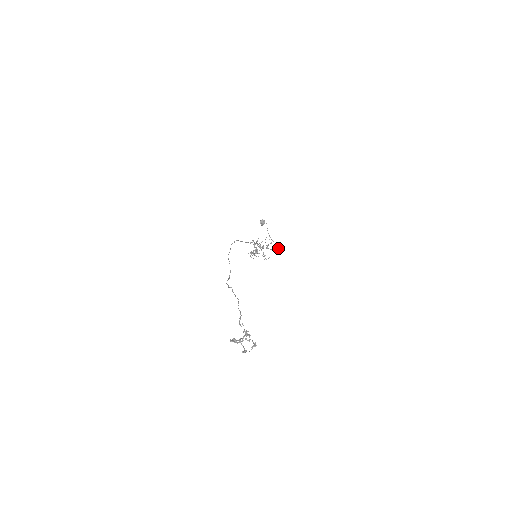
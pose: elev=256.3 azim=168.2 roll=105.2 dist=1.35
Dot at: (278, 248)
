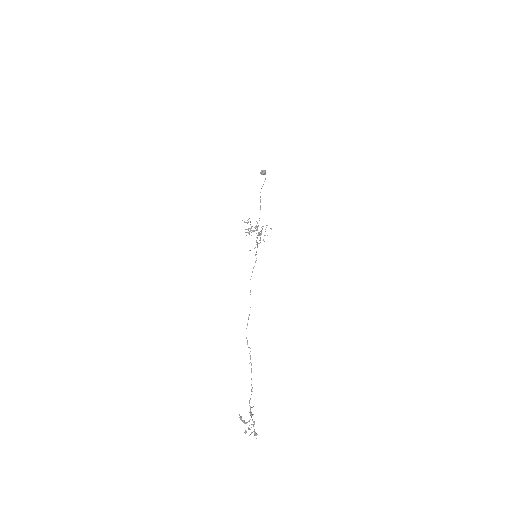
Dot at: (260, 209)
